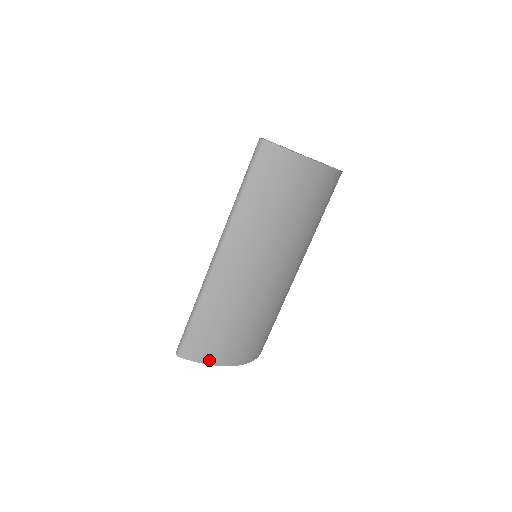
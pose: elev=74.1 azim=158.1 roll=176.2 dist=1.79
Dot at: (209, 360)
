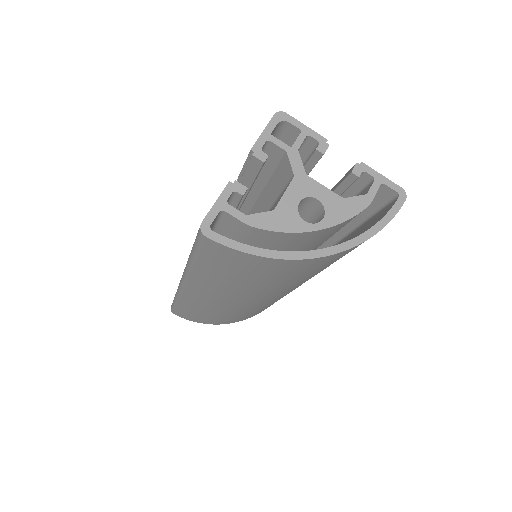
Dot at: (203, 322)
